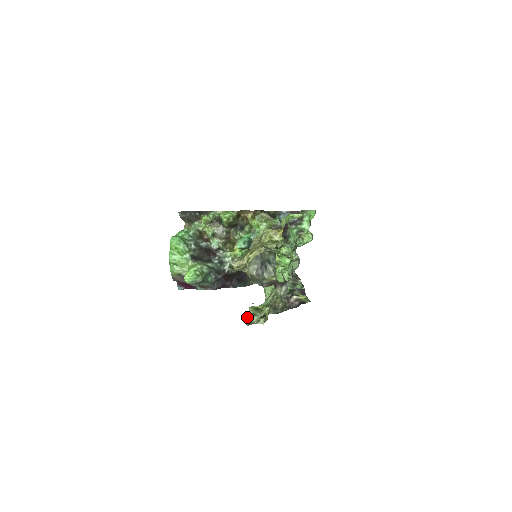
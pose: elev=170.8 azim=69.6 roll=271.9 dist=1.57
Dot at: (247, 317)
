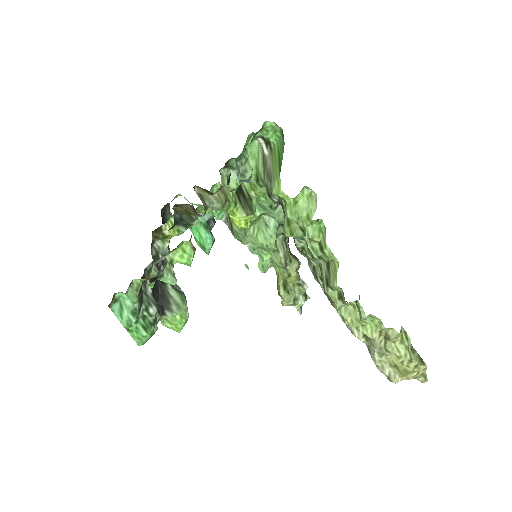
Dot at: occluded
